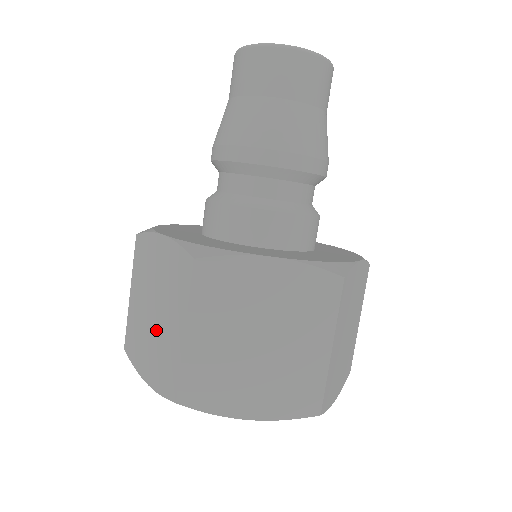
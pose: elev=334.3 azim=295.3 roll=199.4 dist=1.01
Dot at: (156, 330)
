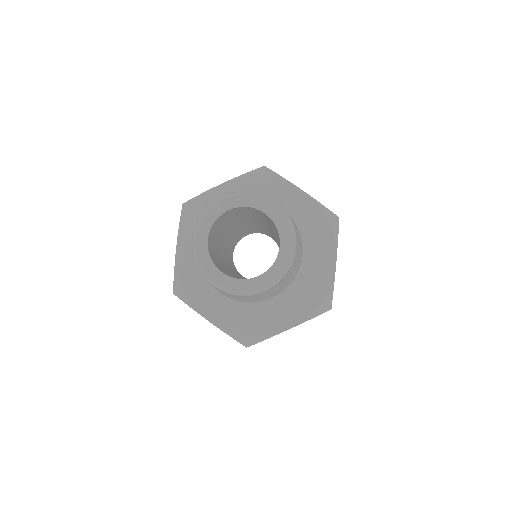
Dot at: occluded
